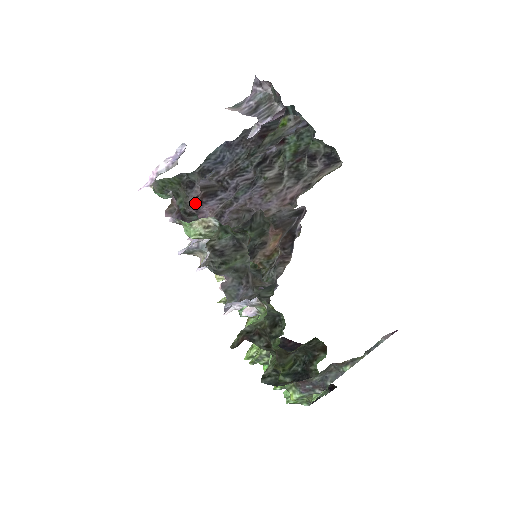
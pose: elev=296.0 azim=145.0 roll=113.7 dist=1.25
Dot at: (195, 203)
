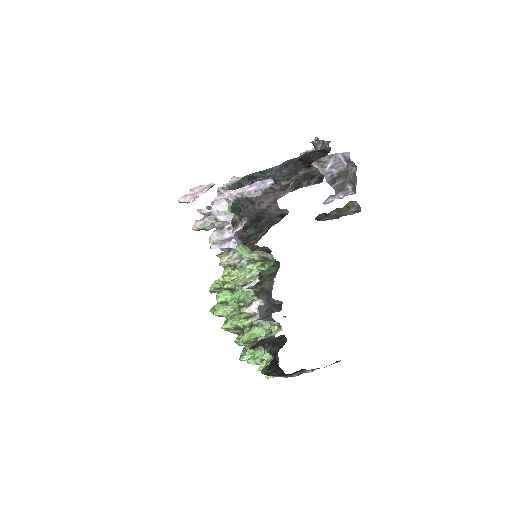
Dot at: occluded
